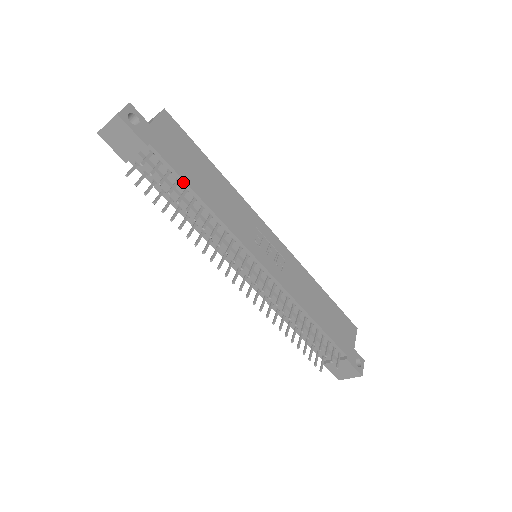
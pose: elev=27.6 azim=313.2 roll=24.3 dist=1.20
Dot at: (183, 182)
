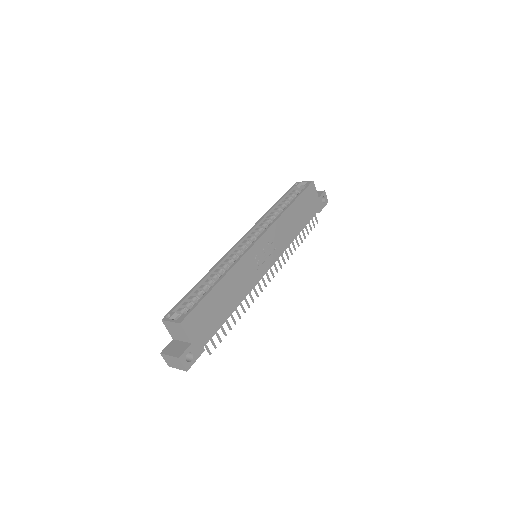
Dot at: (223, 322)
